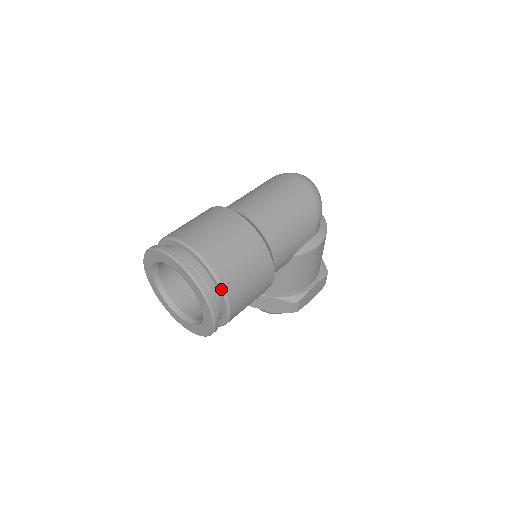
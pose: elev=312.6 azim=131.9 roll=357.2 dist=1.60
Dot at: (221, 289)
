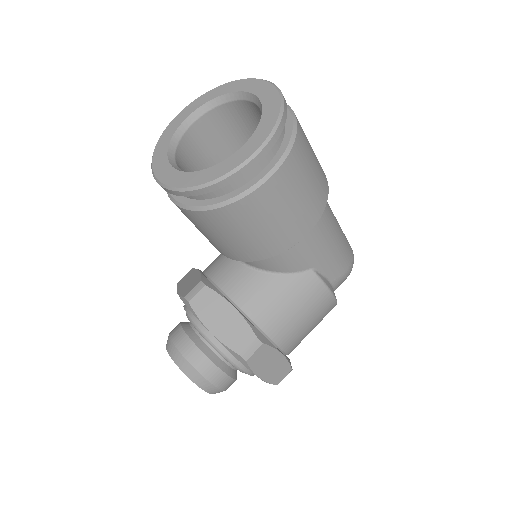
Dot at: (291, 140)
